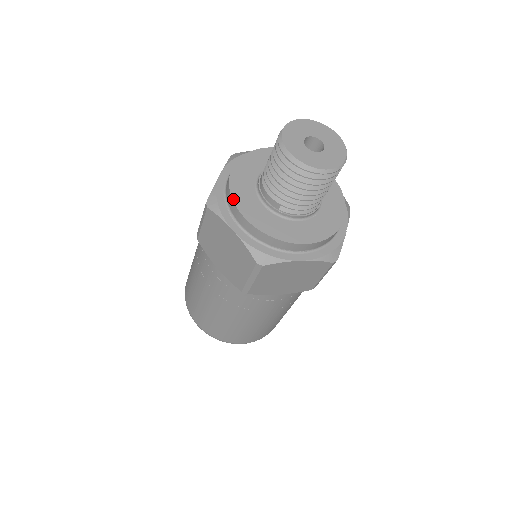
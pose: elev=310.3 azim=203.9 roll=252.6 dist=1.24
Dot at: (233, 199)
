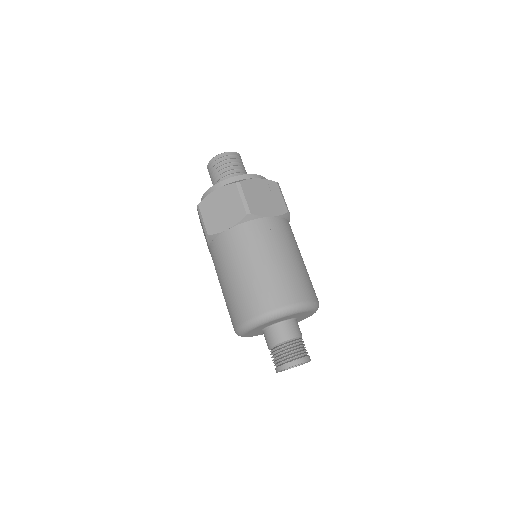
Dot at: occluded
